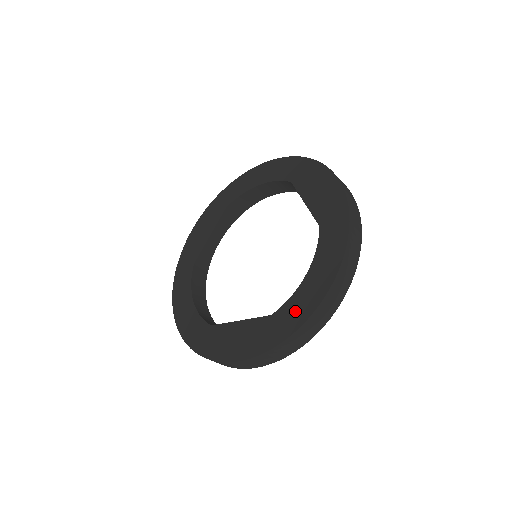
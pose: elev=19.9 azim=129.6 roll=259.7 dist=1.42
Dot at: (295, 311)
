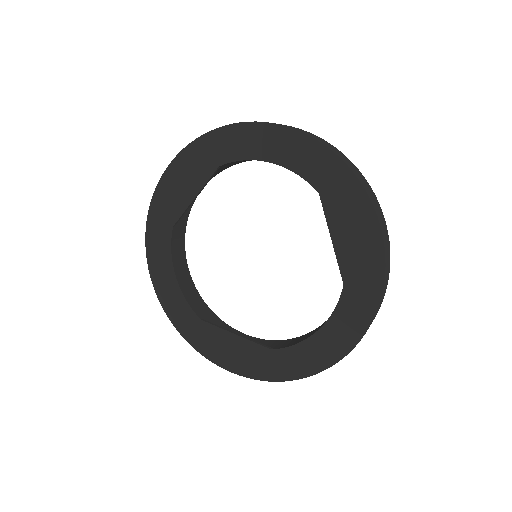
Dot at: (298, 361)
